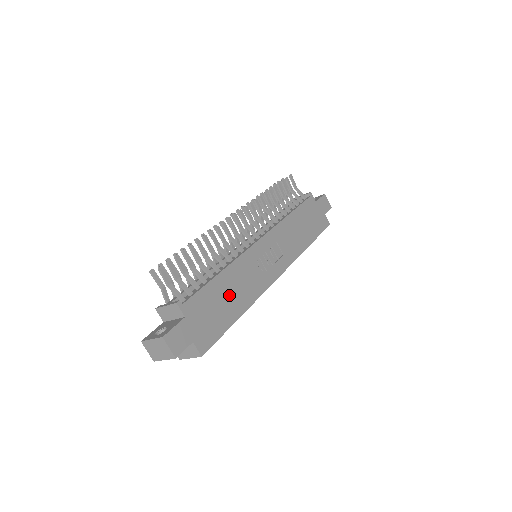
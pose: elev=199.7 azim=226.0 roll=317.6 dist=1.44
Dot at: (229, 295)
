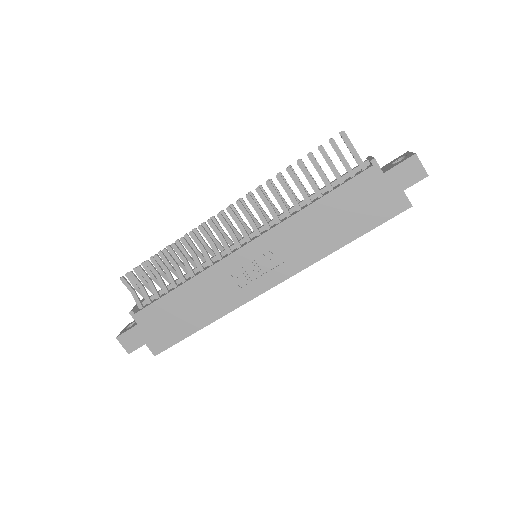
Dot at: (190, 307)
